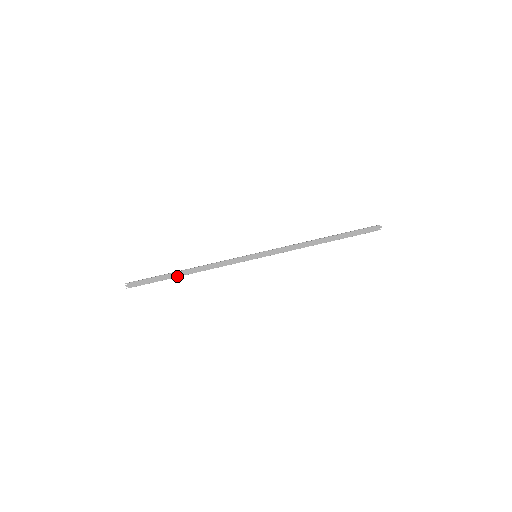
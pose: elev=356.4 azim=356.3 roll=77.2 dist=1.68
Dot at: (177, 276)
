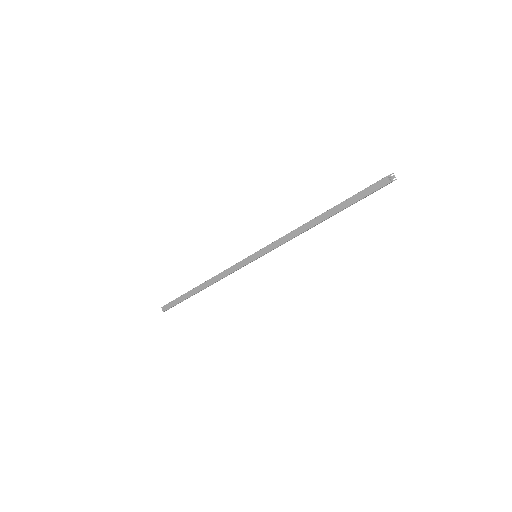
Dot at: (194, 293)
